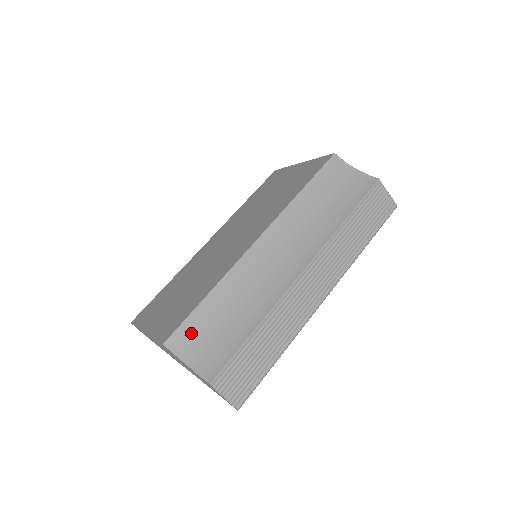
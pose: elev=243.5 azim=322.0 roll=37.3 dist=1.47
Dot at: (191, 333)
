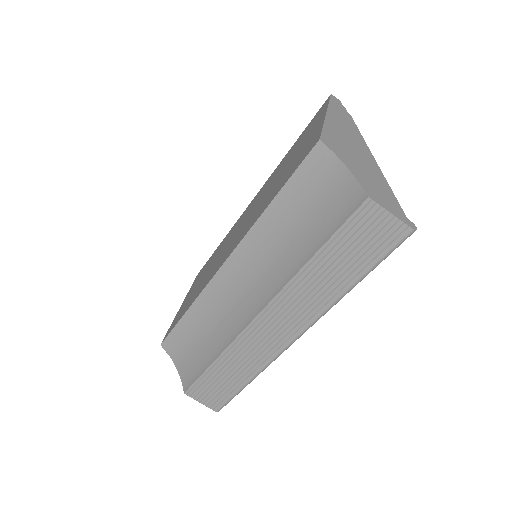
Dot at: (178, 342)
